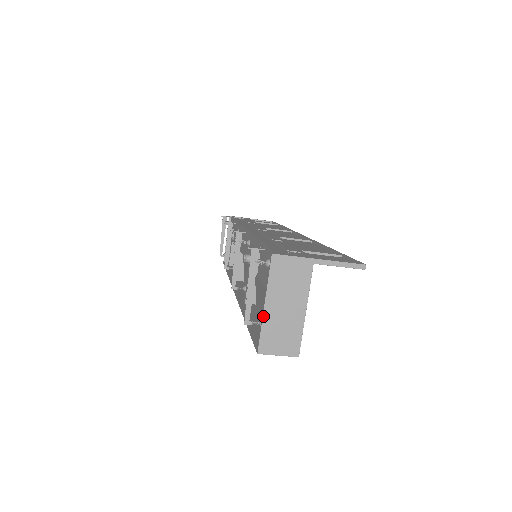
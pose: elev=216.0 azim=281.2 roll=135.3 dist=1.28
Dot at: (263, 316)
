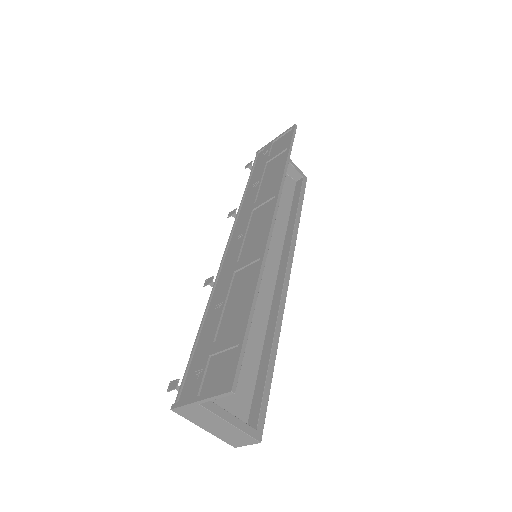
Dot at: occluded
